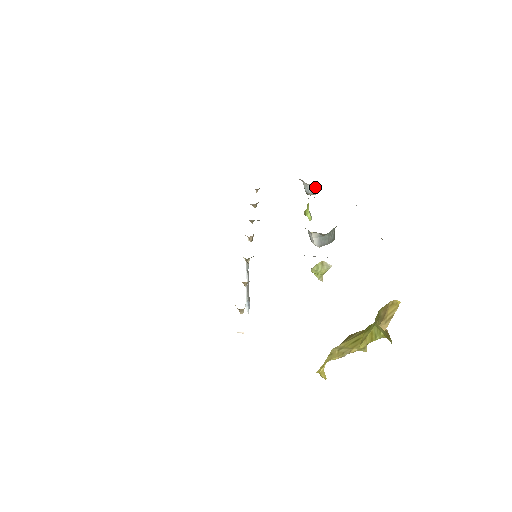
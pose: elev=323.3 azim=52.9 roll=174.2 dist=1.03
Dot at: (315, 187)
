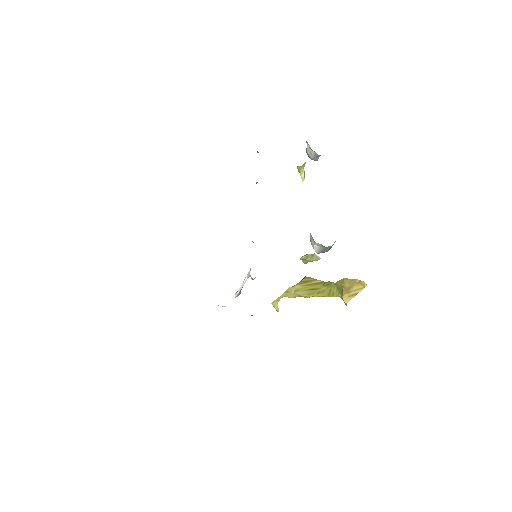
Dot at: (320, 155)
